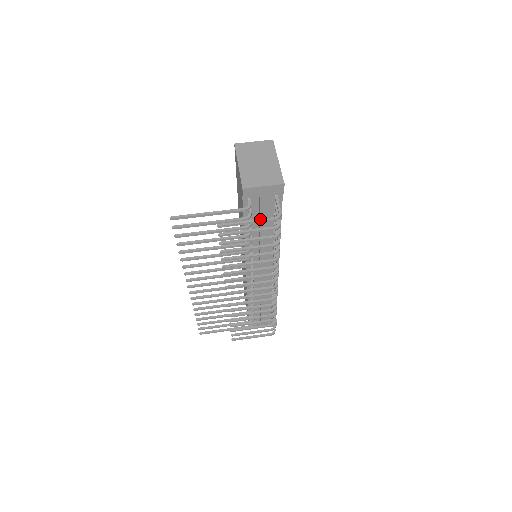
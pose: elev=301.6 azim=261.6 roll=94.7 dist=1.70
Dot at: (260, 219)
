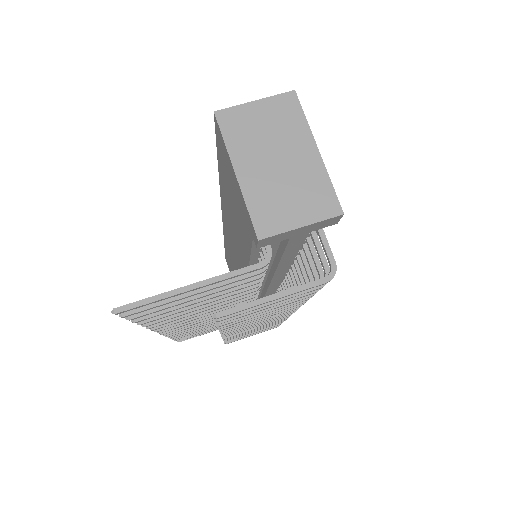
Dot at: (297, 287)
